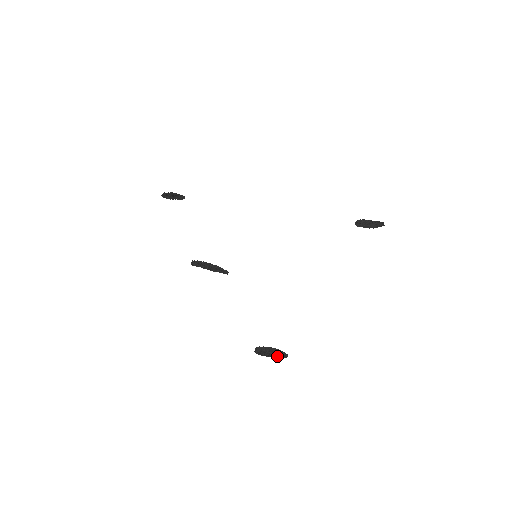
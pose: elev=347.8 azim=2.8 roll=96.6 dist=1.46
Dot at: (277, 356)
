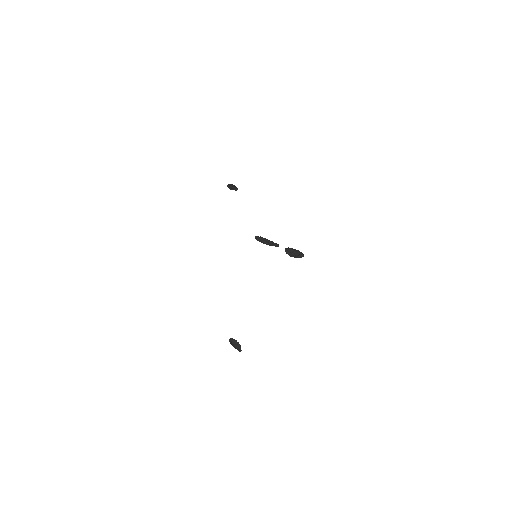
Dot at: (238, 348)
